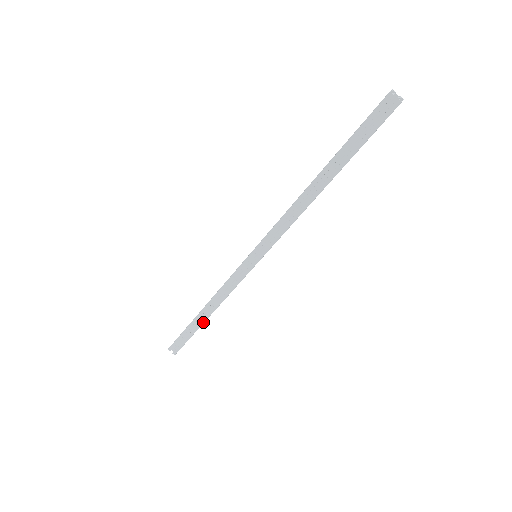
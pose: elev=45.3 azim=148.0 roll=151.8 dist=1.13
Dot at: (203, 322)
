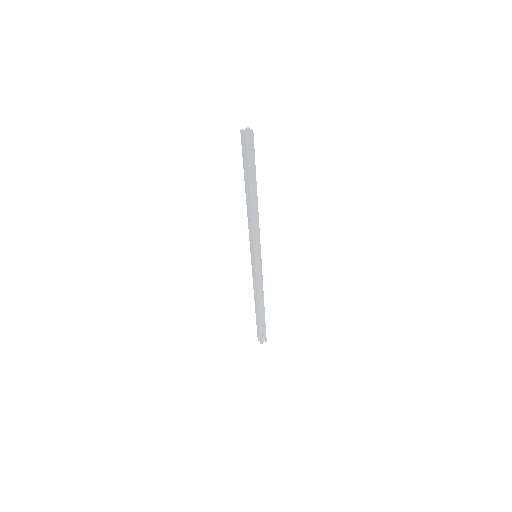
Dot at: (264, 311)
